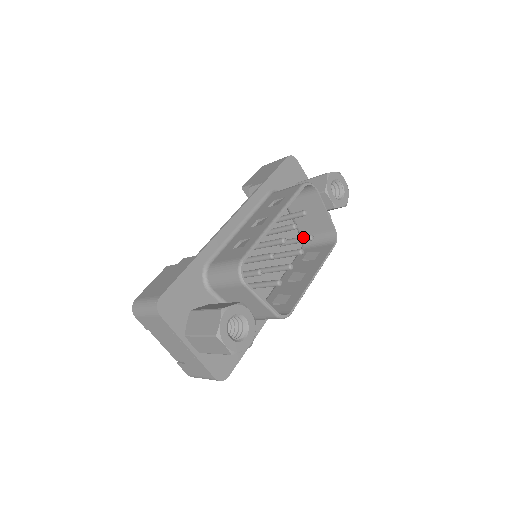
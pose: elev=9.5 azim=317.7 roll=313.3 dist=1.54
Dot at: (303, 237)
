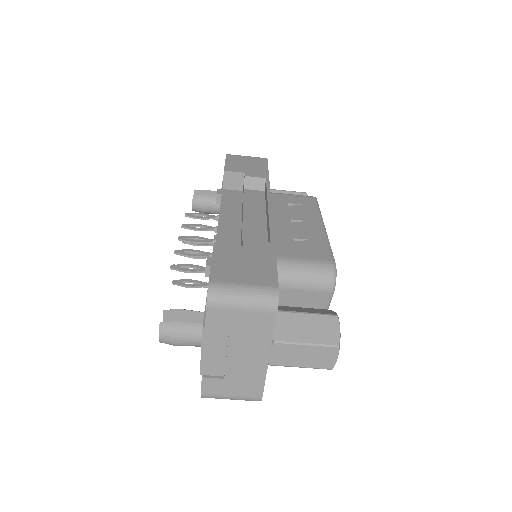
Dot at: occluded
